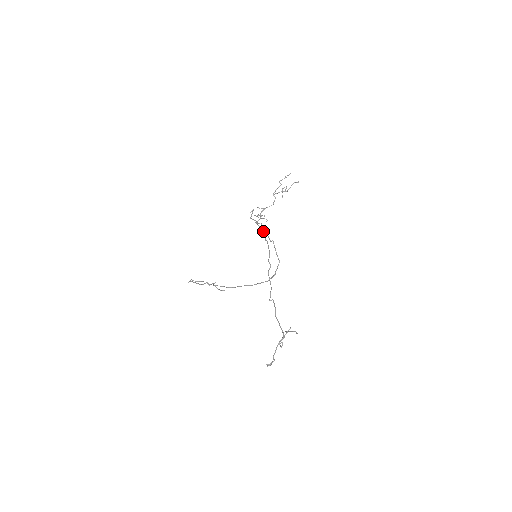
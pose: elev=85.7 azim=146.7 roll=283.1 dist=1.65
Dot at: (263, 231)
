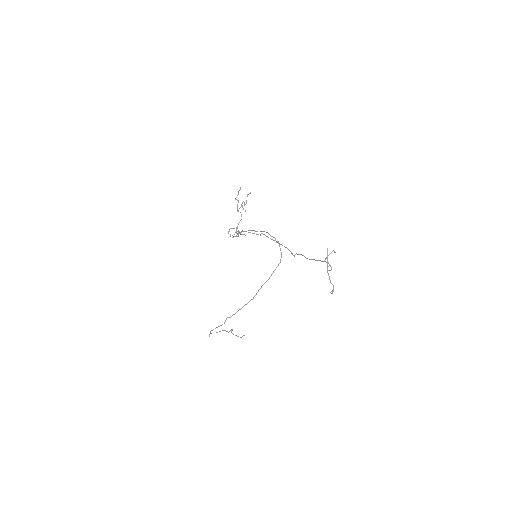
Dot at: (249, 230)
